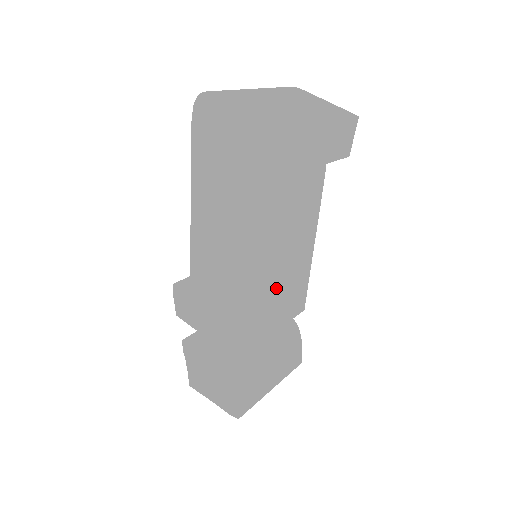
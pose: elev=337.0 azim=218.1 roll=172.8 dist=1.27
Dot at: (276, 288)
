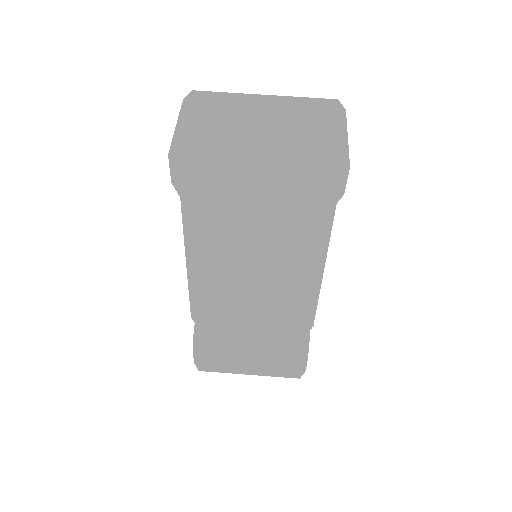
Dot at: (248, 293)
